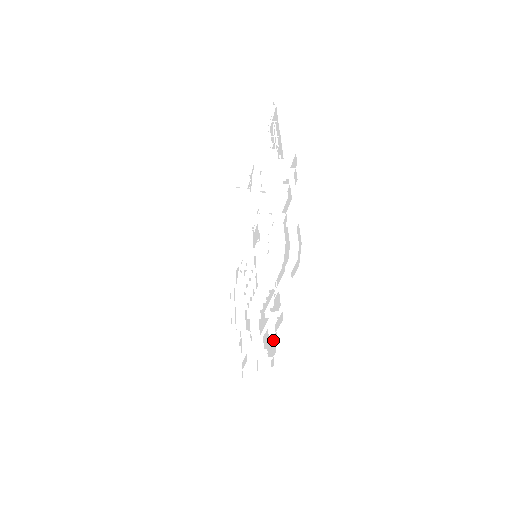
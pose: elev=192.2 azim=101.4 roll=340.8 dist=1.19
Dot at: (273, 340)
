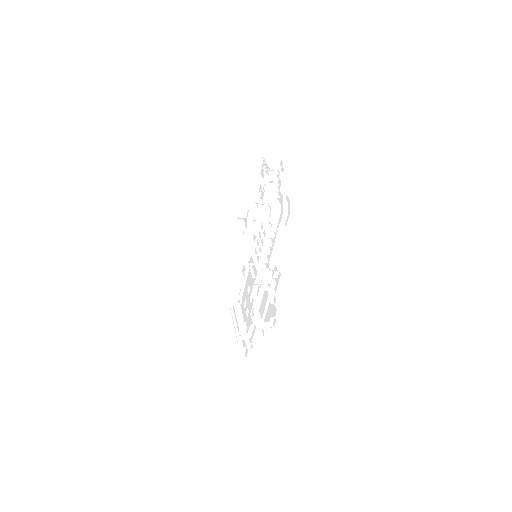
Dot at: (273, 307)
